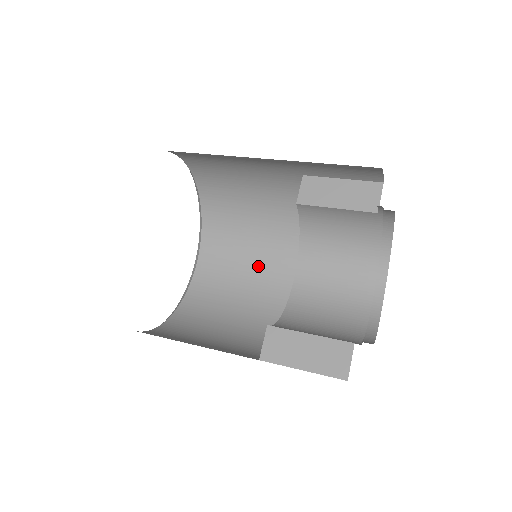
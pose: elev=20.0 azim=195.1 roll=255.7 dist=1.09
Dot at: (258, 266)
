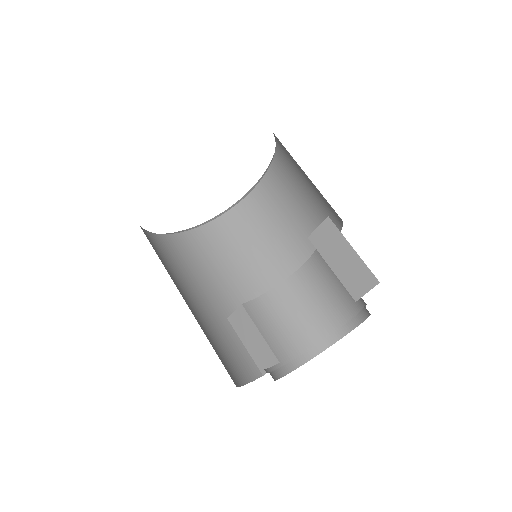
Dot at: (300, 219)
